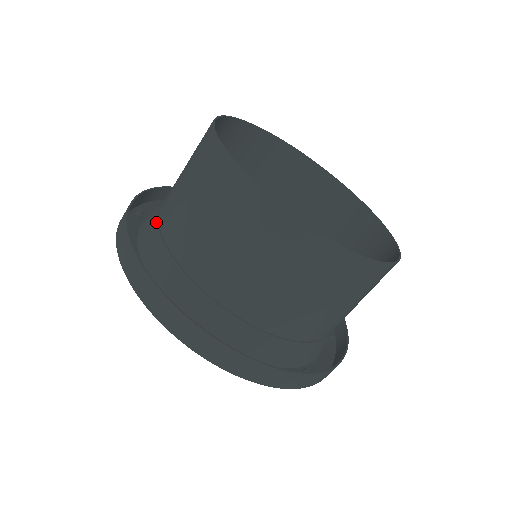
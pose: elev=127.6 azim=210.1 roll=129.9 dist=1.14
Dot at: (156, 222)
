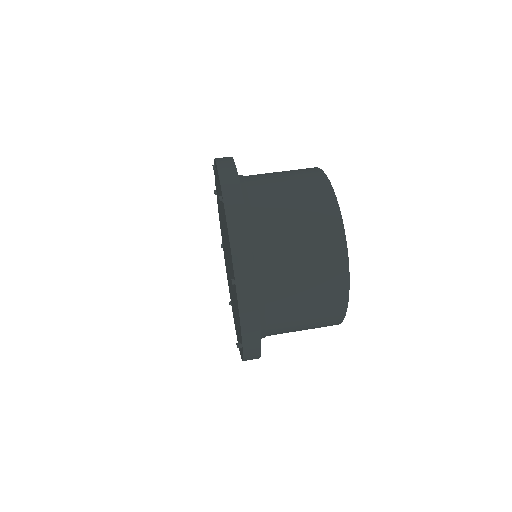
Dot at: (245, 182)
